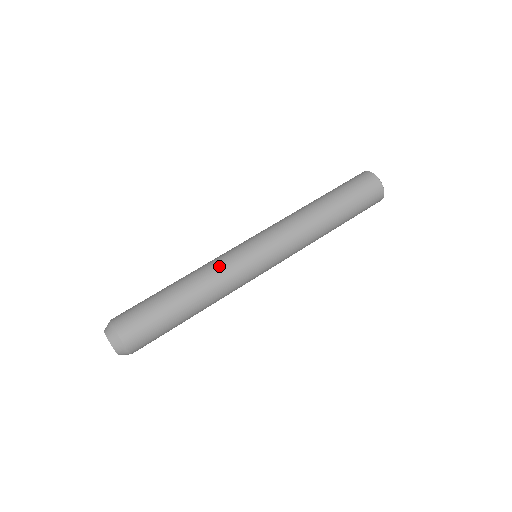
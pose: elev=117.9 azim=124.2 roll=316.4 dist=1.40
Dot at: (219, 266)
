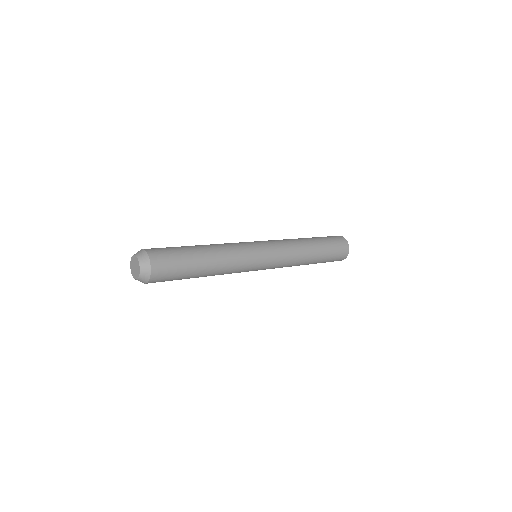
Dot at: (230, 243)
